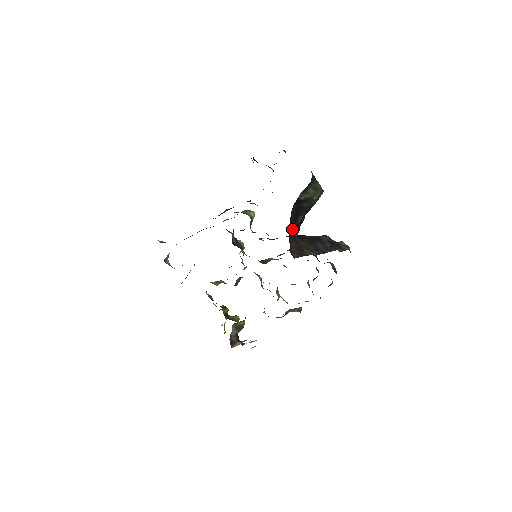
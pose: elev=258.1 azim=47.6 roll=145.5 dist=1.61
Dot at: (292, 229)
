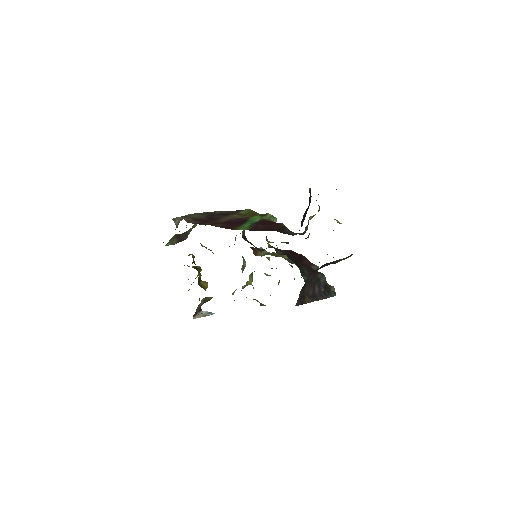
Dot at: (307, 278)
